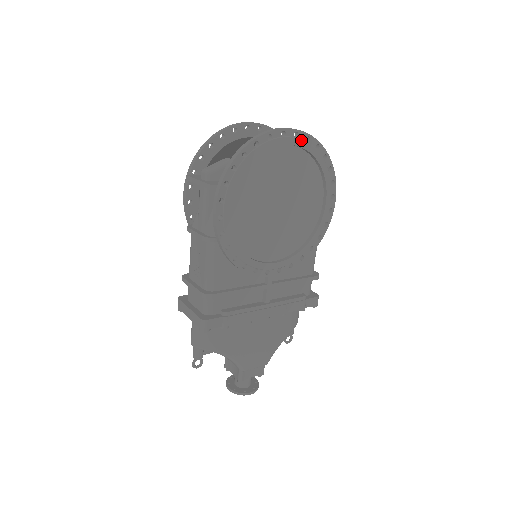
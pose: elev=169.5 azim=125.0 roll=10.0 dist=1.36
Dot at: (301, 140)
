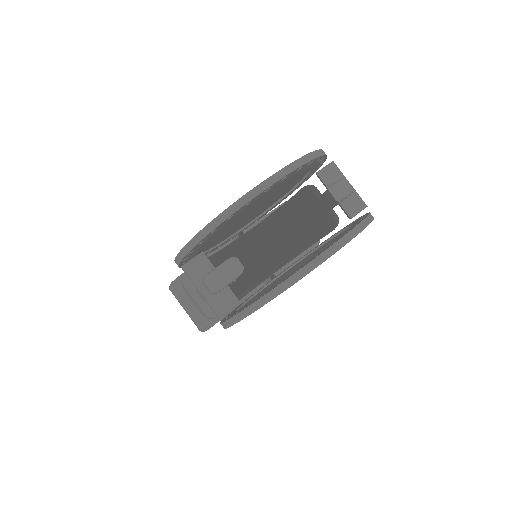
Dot at: occluded
